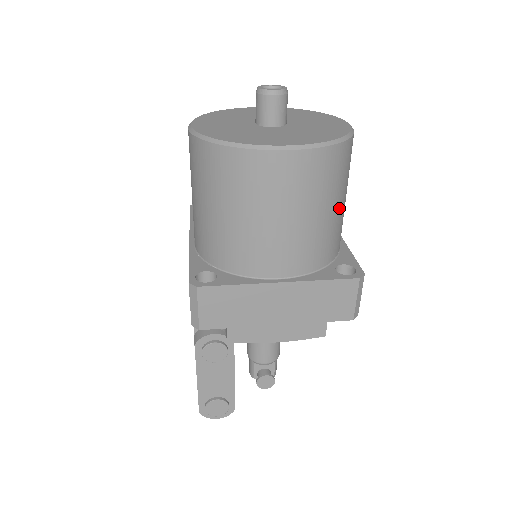
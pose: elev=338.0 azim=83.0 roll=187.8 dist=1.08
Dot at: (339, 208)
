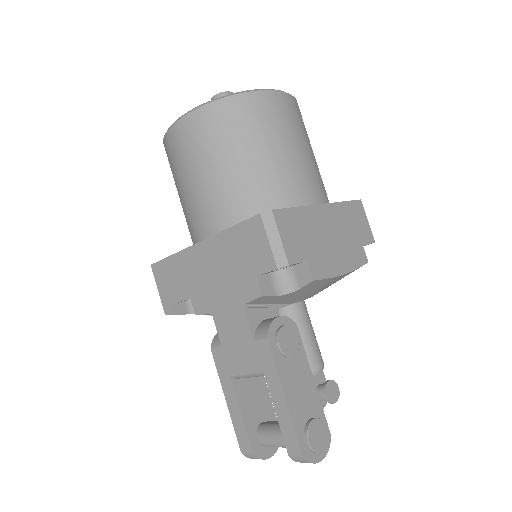
Dot at: occluded
